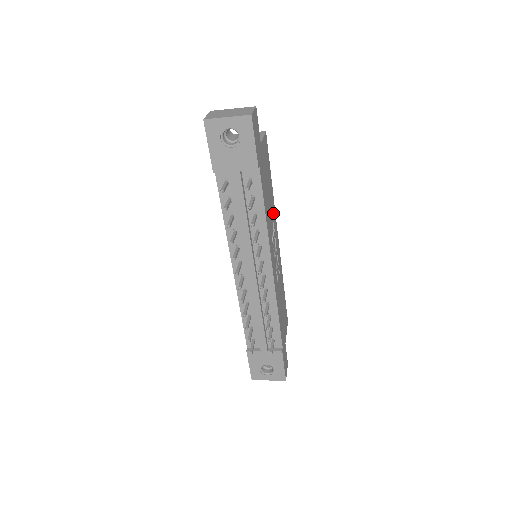
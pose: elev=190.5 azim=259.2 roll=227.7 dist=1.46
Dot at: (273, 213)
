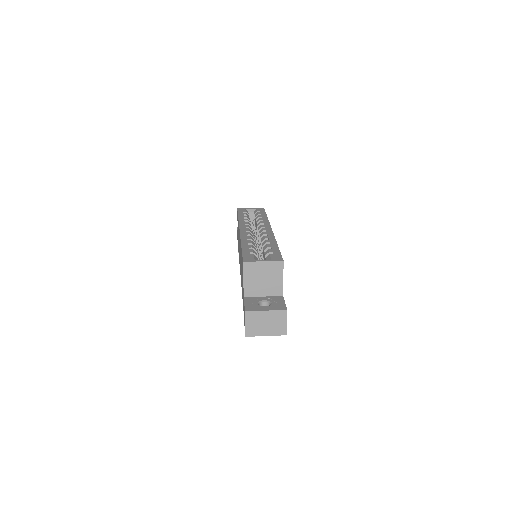
Dot at: occluded
